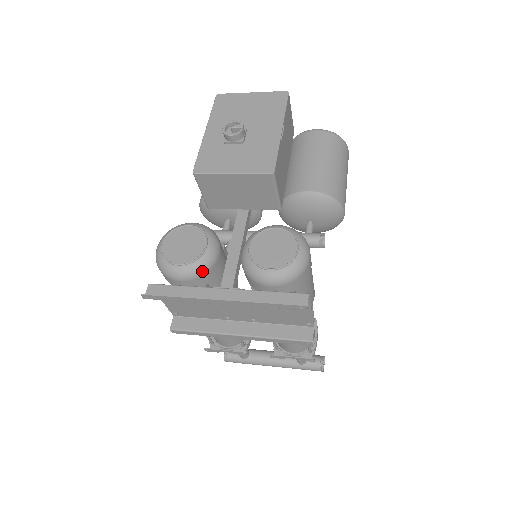
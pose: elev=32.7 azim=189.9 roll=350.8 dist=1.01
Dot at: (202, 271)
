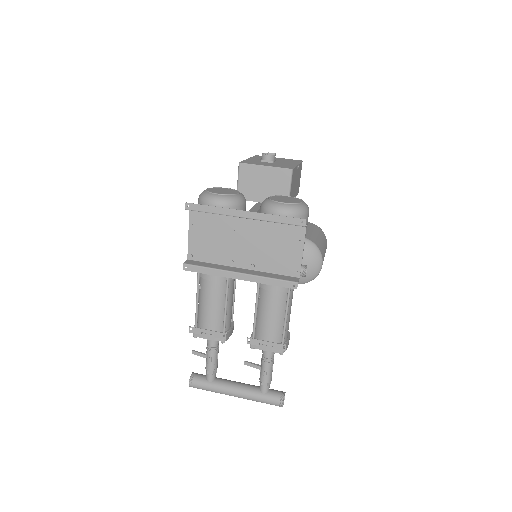
Dot at: (233, 203)
